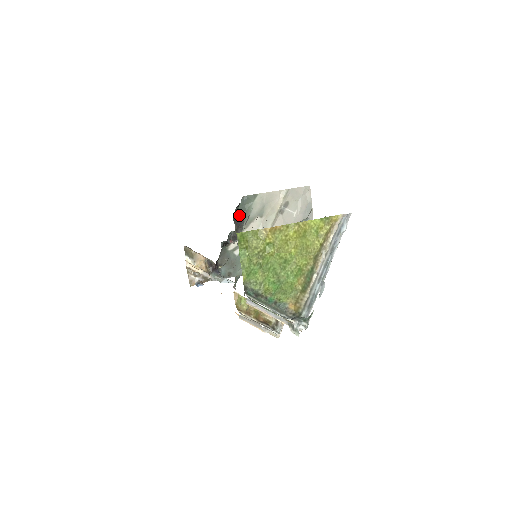
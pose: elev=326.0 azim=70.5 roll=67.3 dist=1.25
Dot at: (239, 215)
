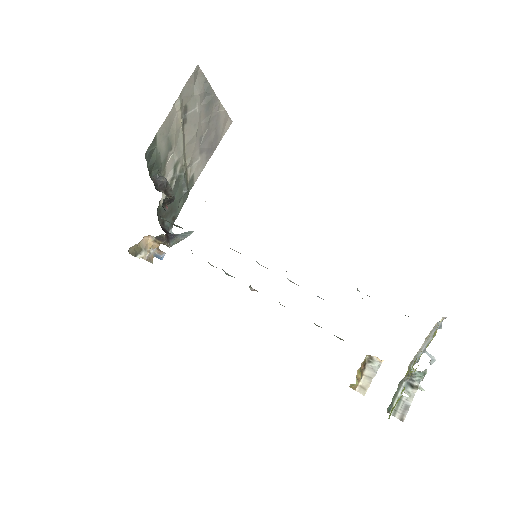
Dot at: (152, 172)
